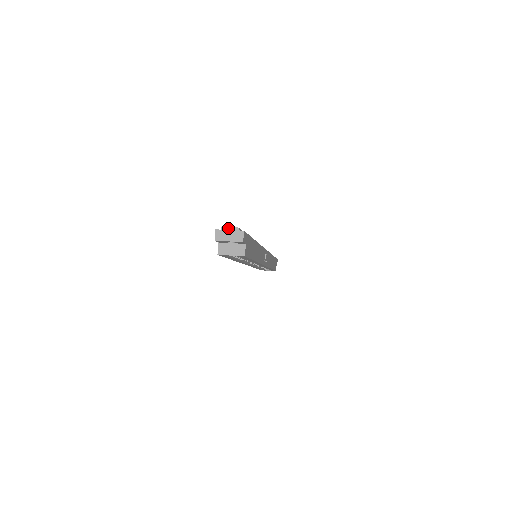
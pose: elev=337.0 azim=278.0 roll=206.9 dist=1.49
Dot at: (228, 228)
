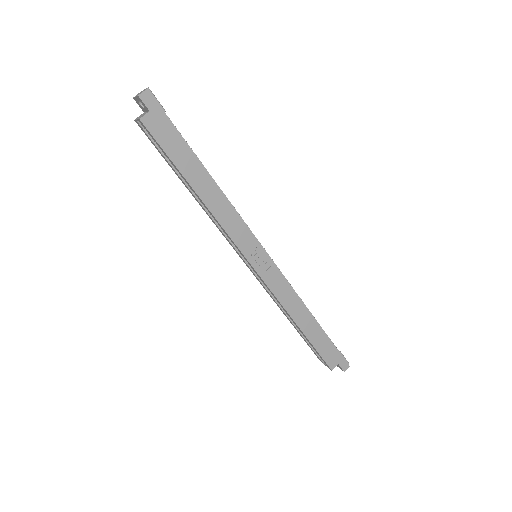
Dot at: occluded
